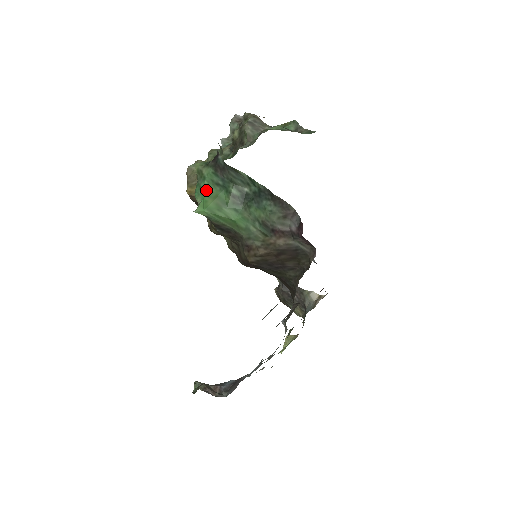
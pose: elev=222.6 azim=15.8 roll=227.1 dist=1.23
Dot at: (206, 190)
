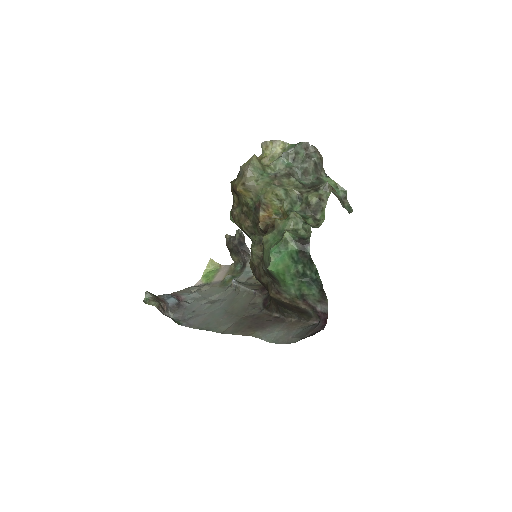
Dot at: (282, 256)
